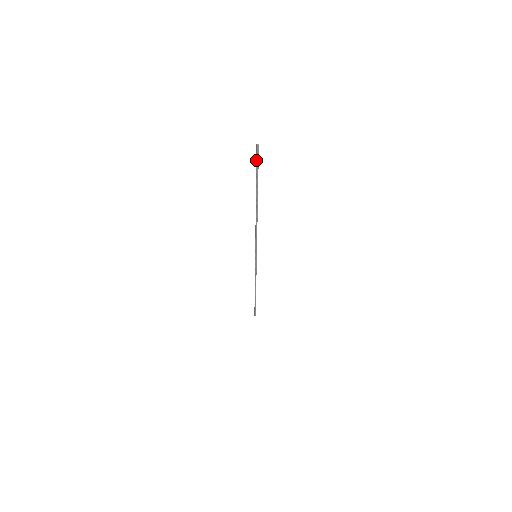
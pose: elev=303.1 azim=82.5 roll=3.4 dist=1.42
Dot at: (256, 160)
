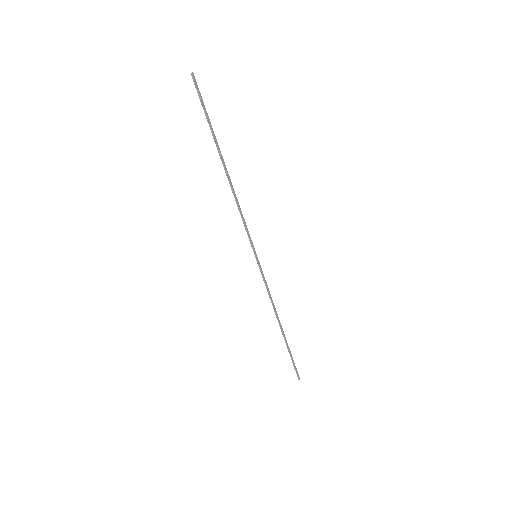
Dot at: (198, 95)
